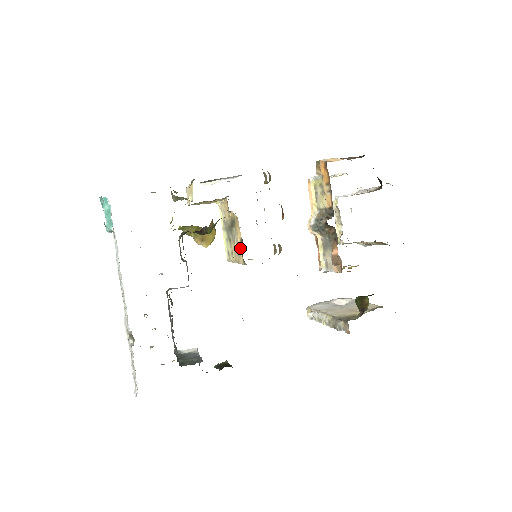
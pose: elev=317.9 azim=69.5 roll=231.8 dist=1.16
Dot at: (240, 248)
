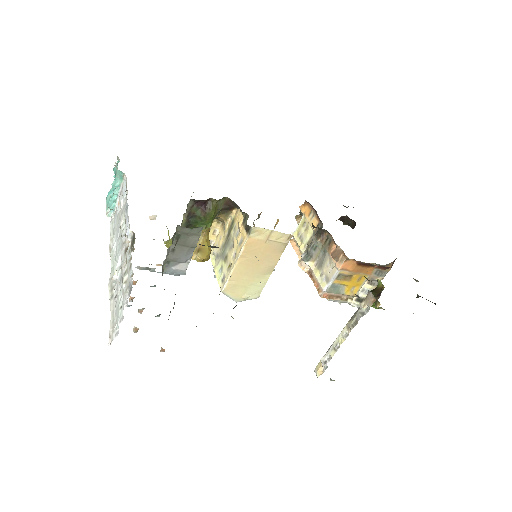
Dot at: (242, 229)
